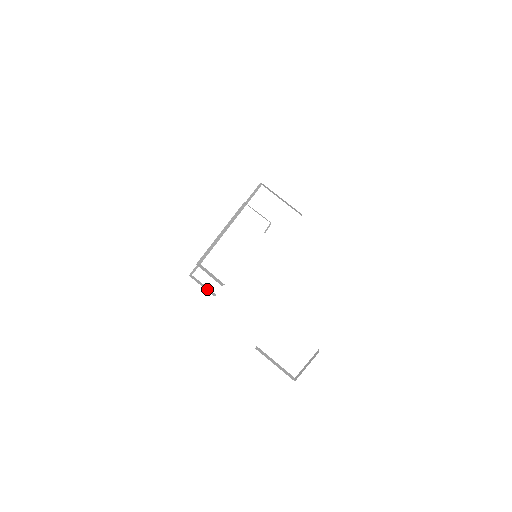
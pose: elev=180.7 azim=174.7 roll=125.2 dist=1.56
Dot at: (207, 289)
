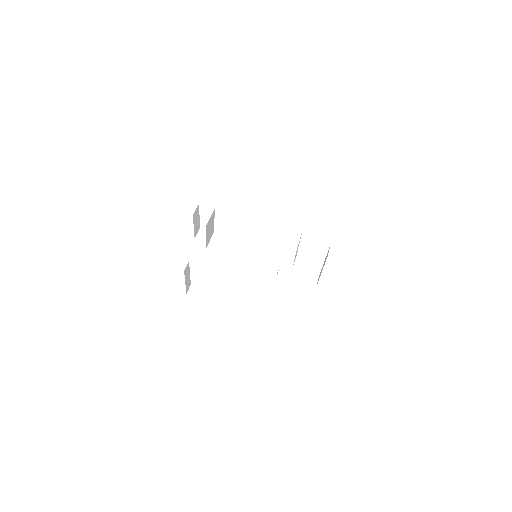
Dot at: (197, 227)
